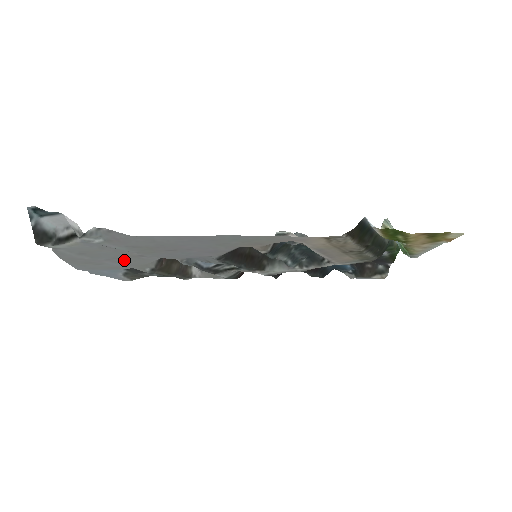
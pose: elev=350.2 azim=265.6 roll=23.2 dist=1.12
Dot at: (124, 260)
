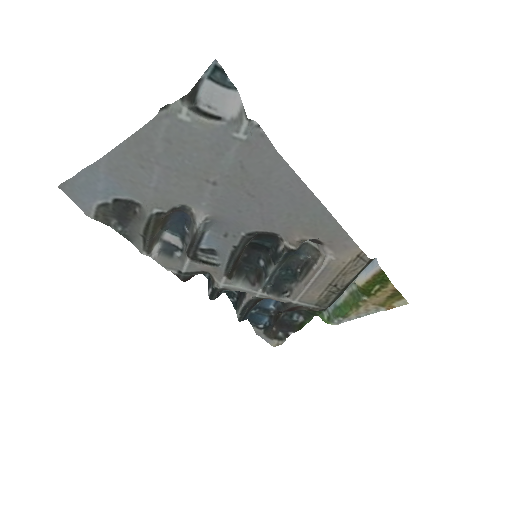
Dot at: (177, 180)
